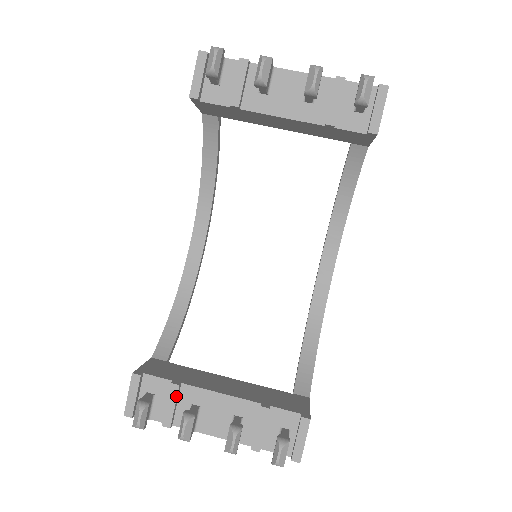
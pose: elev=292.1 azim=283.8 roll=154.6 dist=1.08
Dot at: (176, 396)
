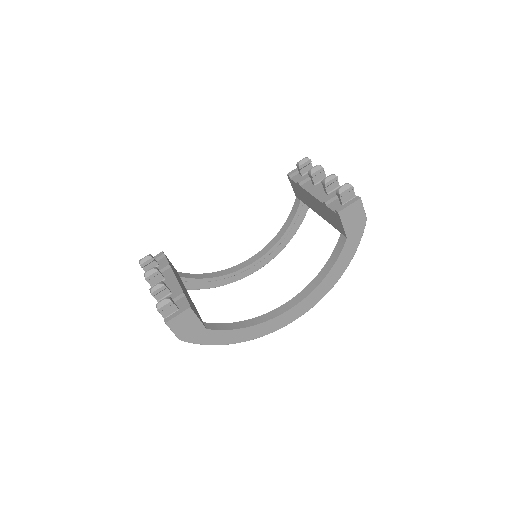
Dot at: (163, 267)
